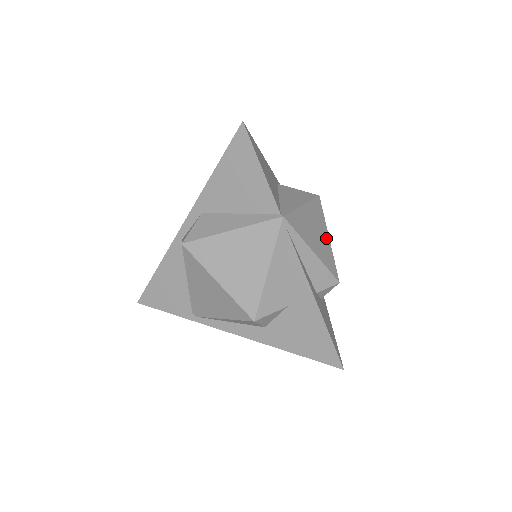
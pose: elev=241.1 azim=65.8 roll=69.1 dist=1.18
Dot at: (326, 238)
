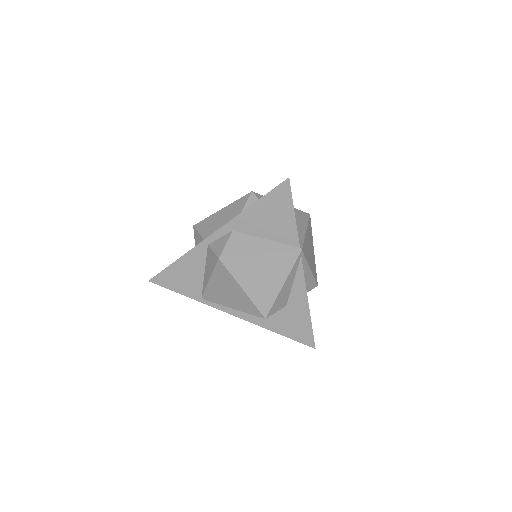
Dot at: (313, 252)
